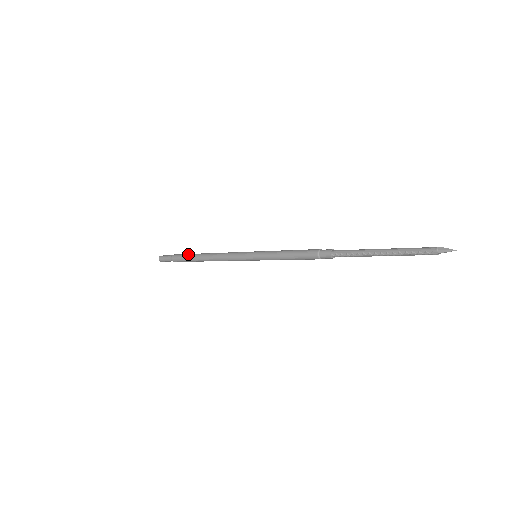
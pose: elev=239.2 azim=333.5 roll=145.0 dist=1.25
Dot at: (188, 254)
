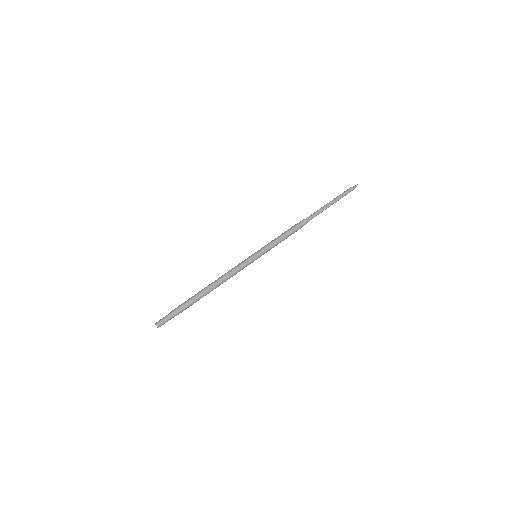
Dot at: (191, 297)
